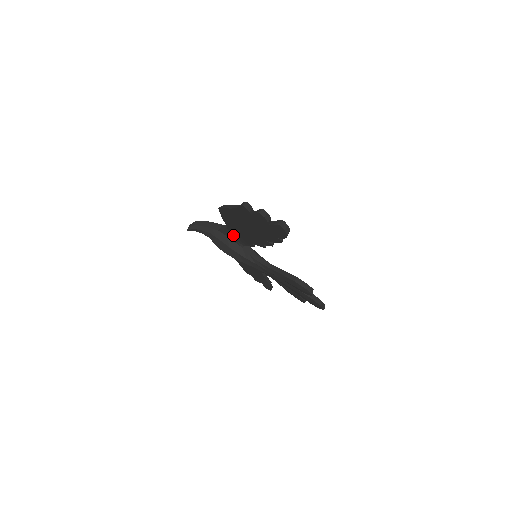
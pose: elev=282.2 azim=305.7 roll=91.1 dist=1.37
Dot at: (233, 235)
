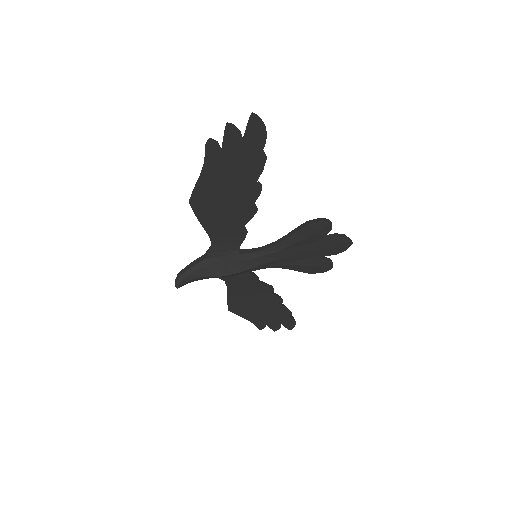
Dot at: (221, 245)
